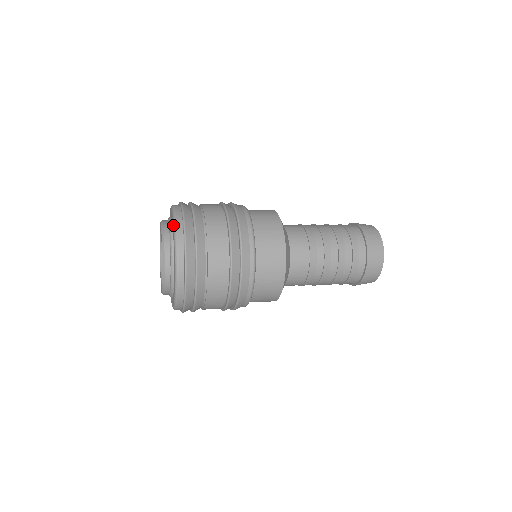
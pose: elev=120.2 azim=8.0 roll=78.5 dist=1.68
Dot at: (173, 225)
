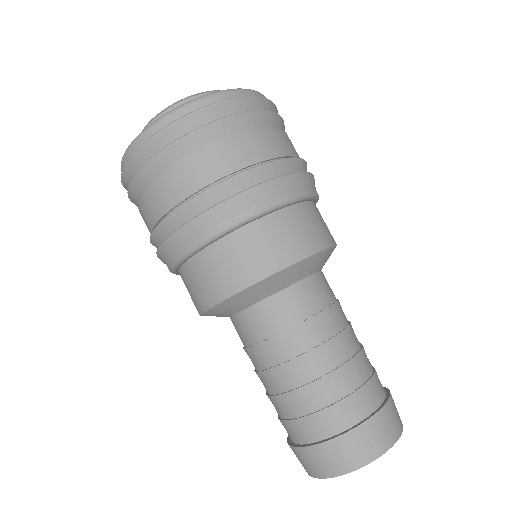
Dot at: occluded
